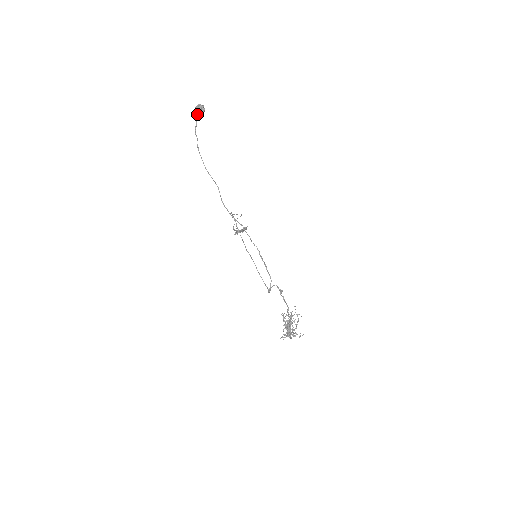
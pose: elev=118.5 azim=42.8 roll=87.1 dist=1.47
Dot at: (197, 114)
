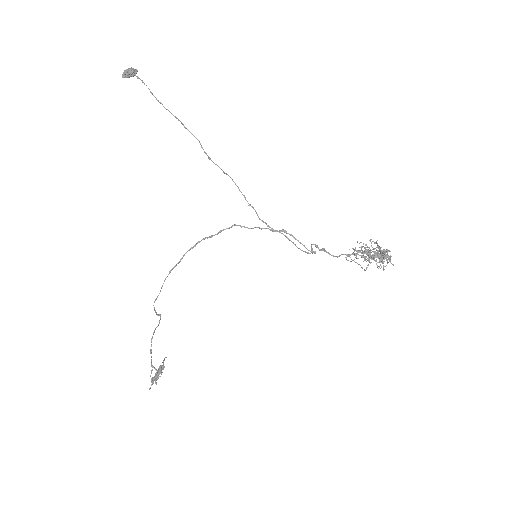
Dot at: (133, 70)
